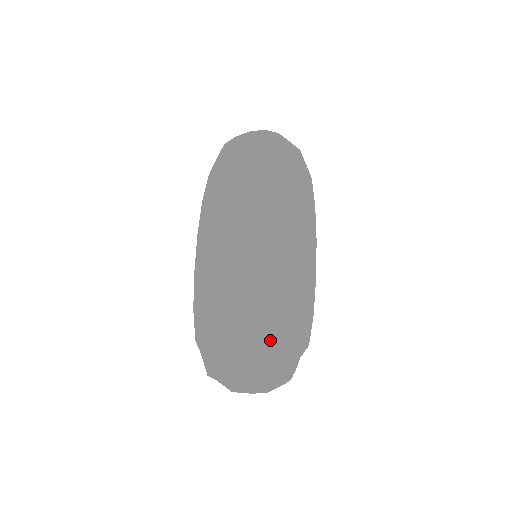
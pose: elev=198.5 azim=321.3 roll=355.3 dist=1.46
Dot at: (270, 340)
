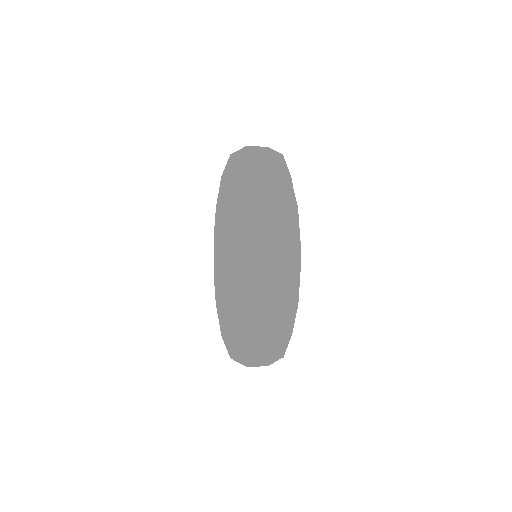
Dot at: (231, 332)
